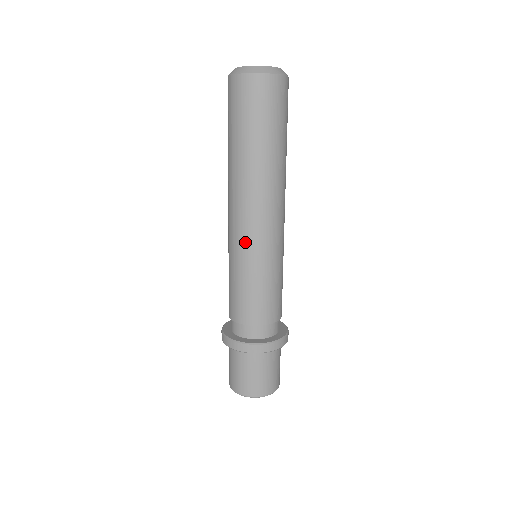
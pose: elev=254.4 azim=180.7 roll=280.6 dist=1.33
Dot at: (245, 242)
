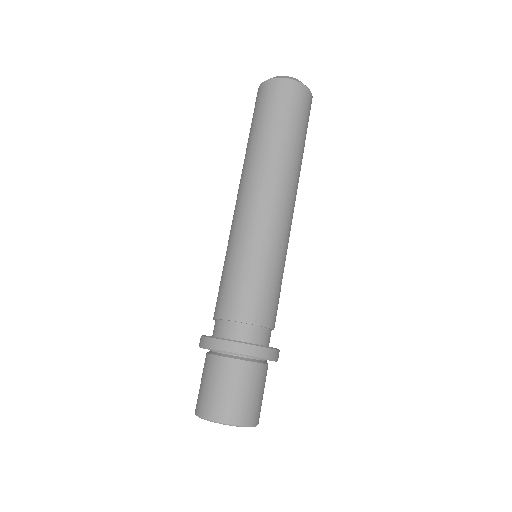
Dot at: (256, 226)
